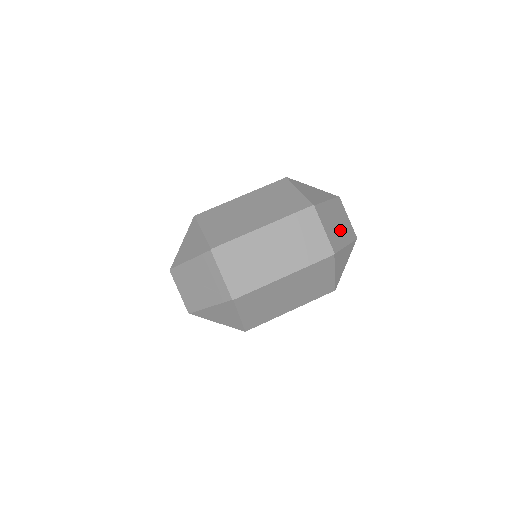
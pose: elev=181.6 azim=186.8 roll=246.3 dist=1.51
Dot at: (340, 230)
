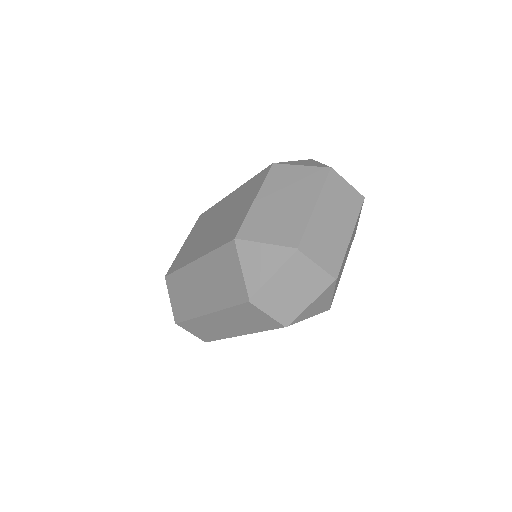
Dot at: occluded
